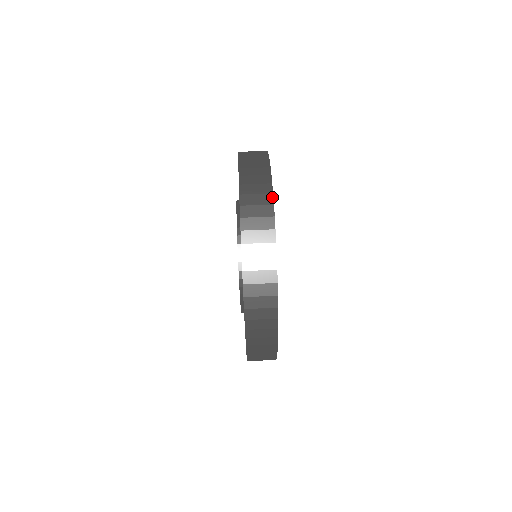
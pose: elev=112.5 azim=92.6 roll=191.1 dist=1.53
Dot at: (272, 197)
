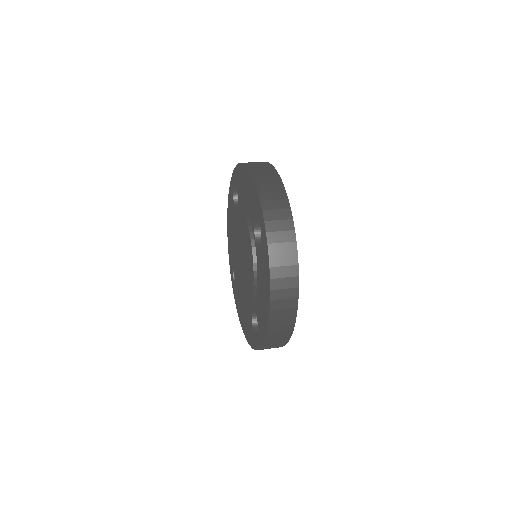
Dot at: (286, 193)
